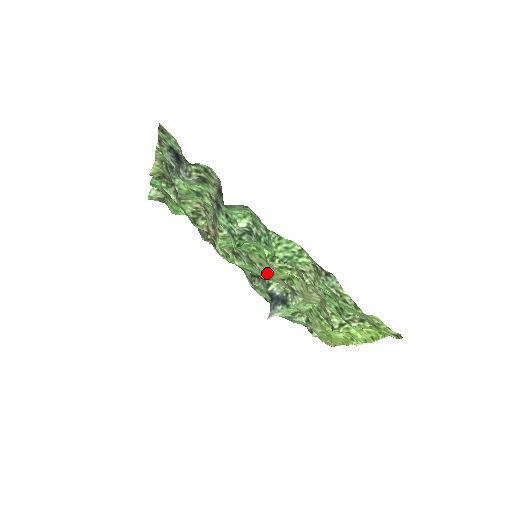
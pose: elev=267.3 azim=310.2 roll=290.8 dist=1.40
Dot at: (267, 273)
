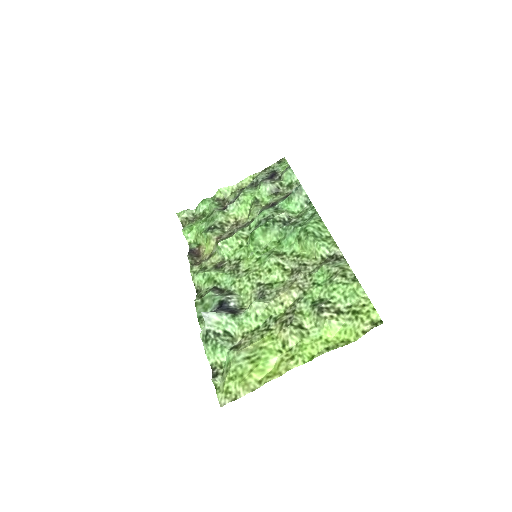
Dot at: (246, 278)
